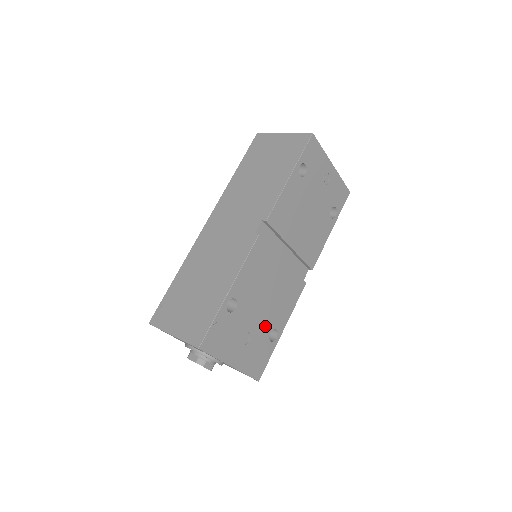
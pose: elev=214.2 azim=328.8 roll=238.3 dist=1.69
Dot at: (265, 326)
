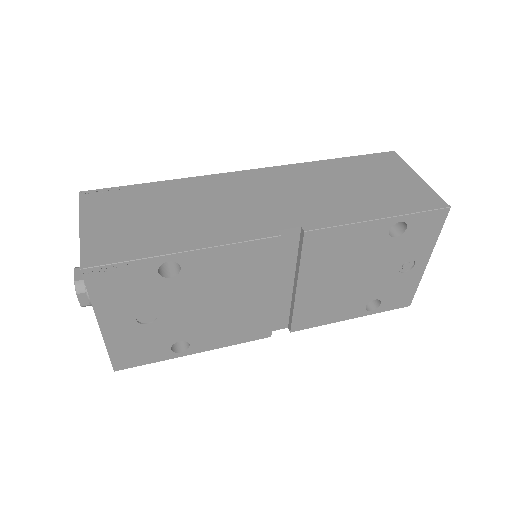
Dot at: (182, 329)
